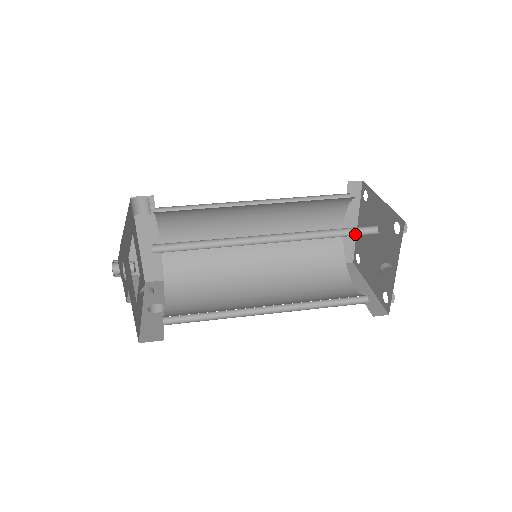
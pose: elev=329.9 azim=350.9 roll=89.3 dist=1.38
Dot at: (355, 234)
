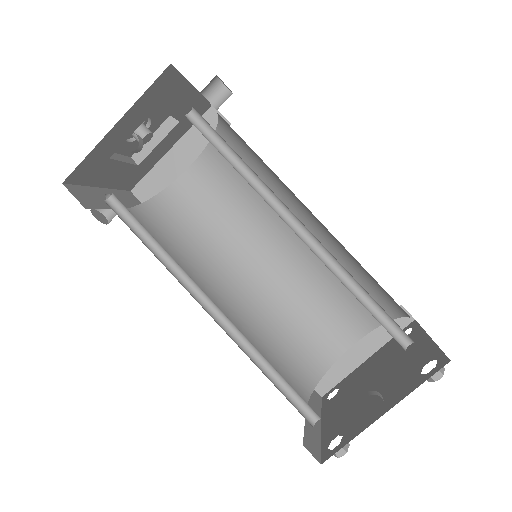
Dot at: (381, 323)
